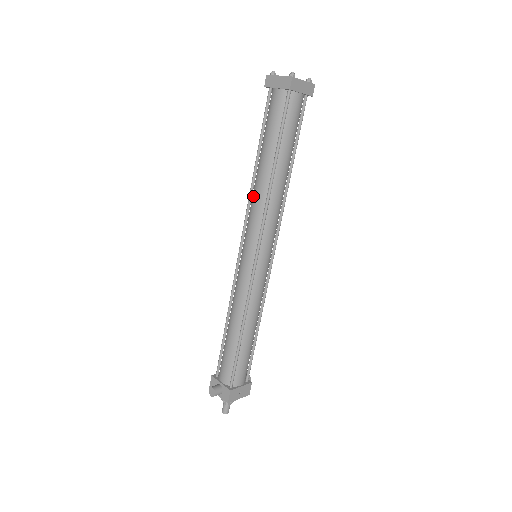
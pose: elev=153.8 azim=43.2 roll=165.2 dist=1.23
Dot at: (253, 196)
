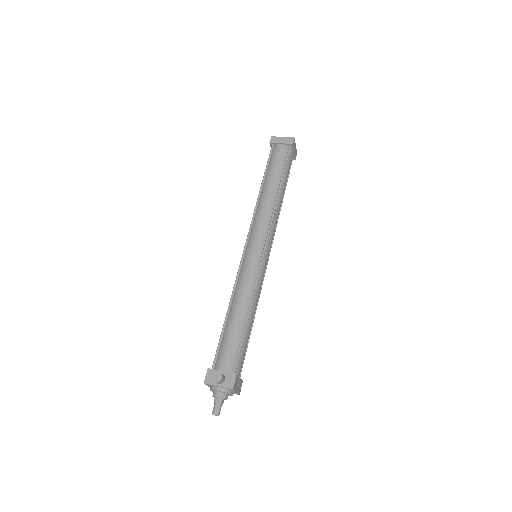
Dot at: (260, 207)
